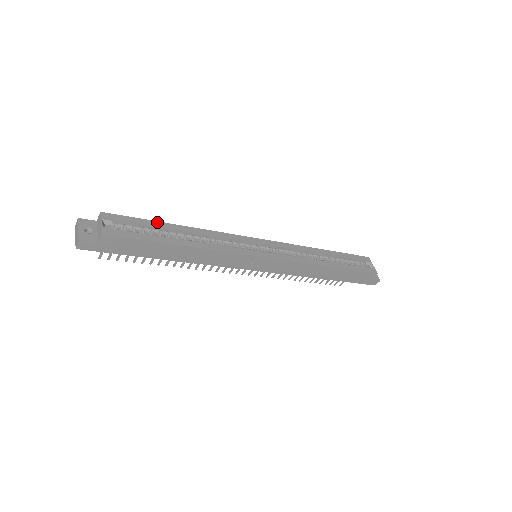
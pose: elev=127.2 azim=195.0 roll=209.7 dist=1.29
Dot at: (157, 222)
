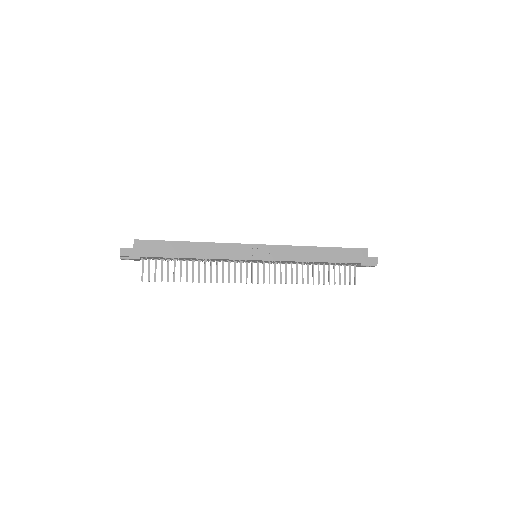
Dot at: occluded
